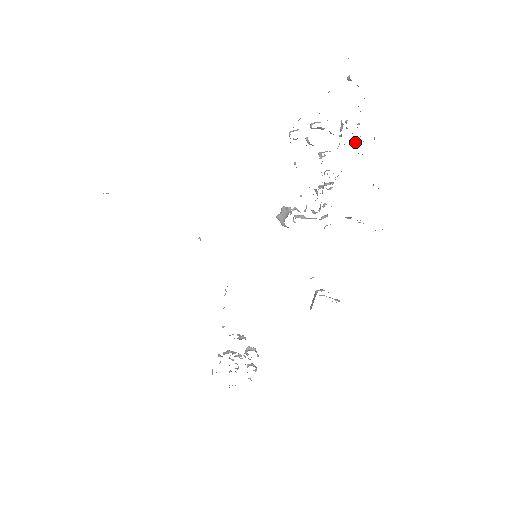
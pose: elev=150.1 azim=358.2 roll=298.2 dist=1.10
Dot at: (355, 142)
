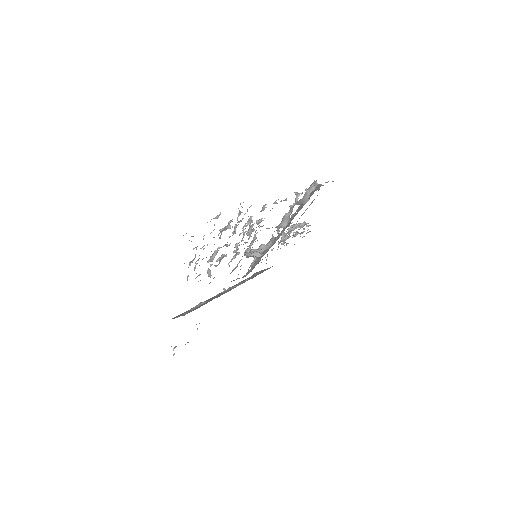
Dot at: occluded
